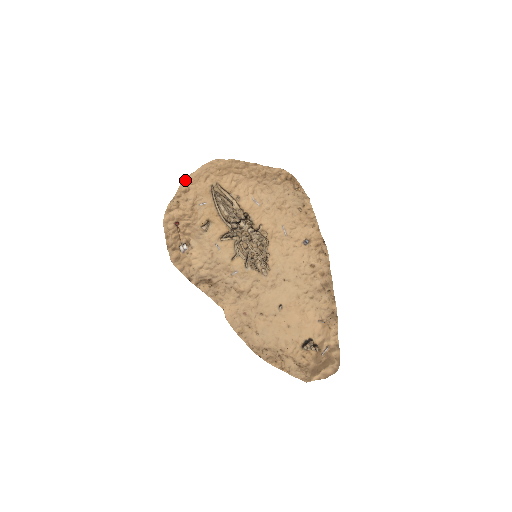
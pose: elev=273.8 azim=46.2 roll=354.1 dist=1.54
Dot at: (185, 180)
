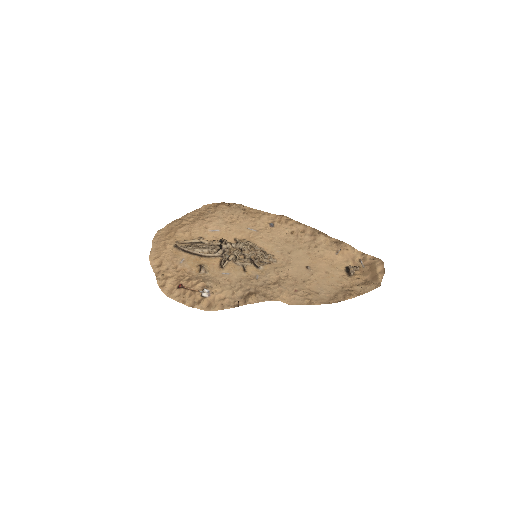
Dot at: (151, 259)
